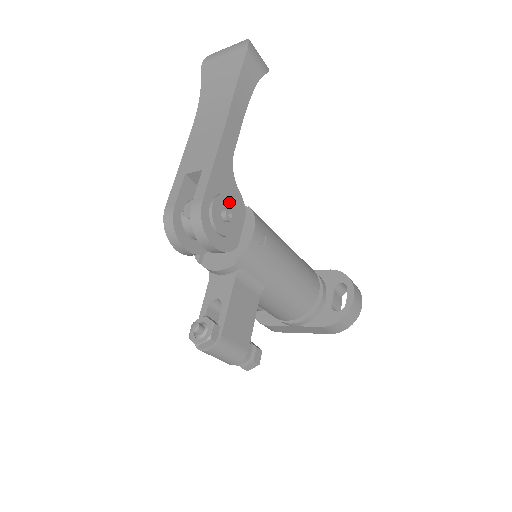
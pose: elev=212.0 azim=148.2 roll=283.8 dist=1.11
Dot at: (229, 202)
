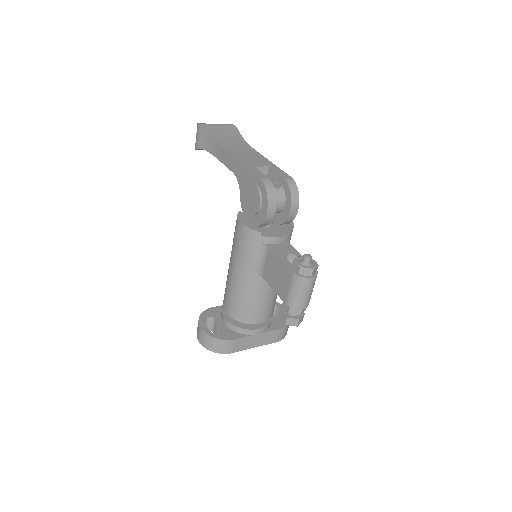
Dot at: occluded
